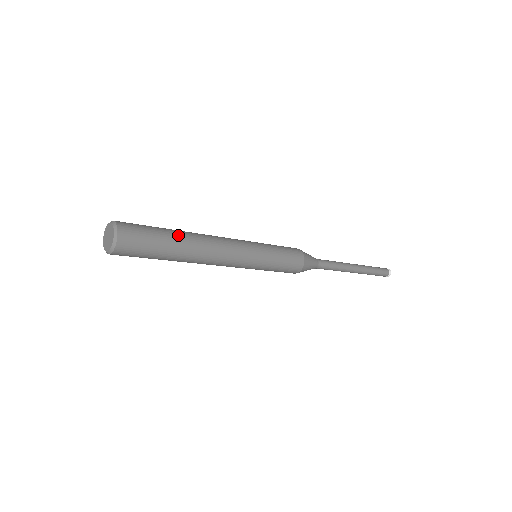
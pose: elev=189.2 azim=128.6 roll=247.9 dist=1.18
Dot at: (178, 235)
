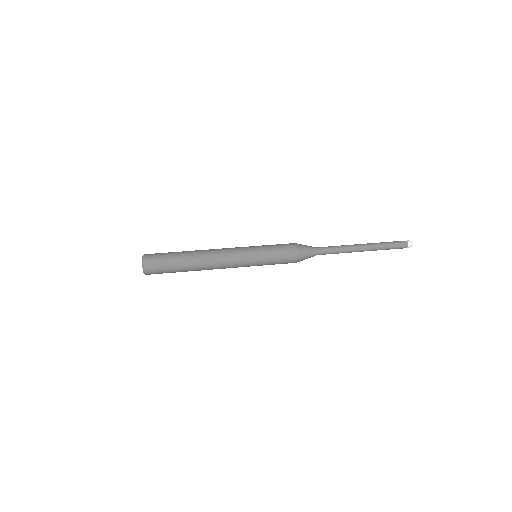
Dot at: (185, 255)
